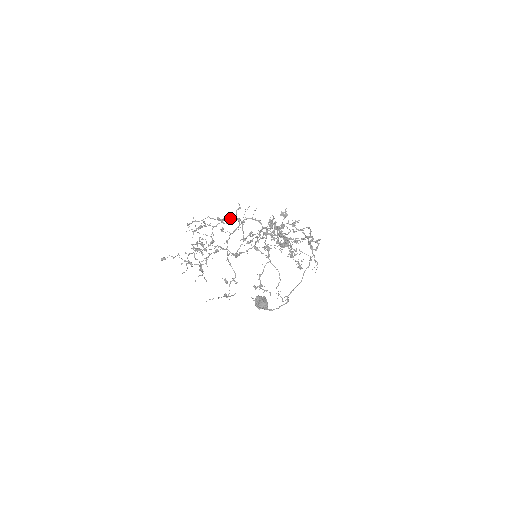
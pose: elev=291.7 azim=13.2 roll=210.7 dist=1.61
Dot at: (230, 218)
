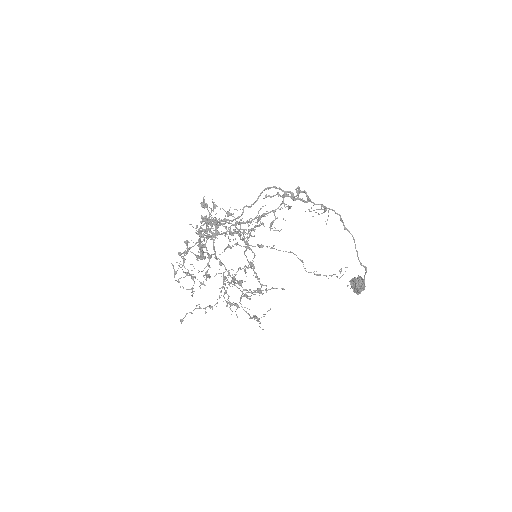
Dot at: (198, 242)
